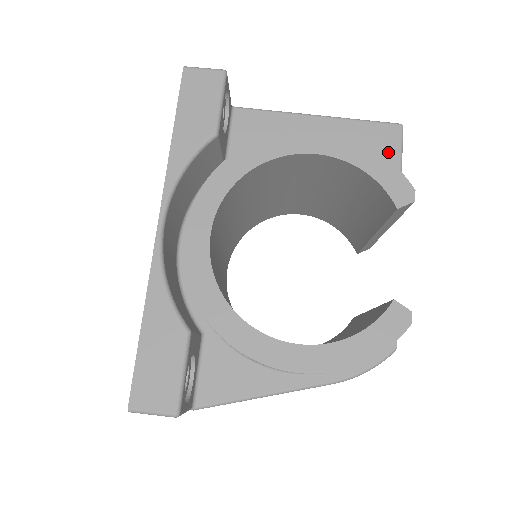
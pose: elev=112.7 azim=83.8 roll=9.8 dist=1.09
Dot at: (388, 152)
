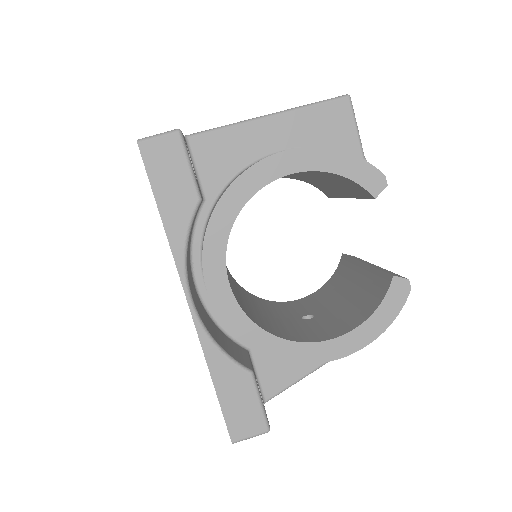
Dot at: (345, 130)
